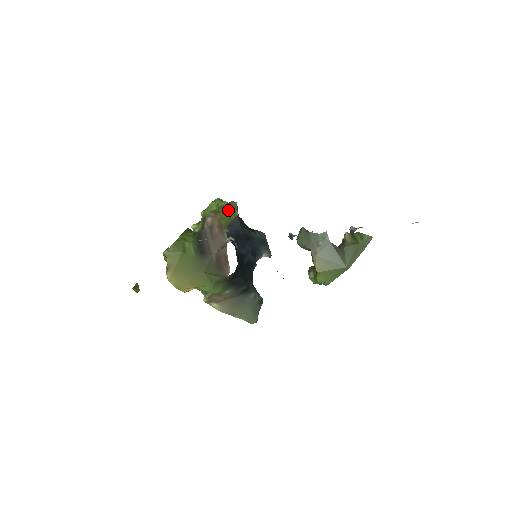
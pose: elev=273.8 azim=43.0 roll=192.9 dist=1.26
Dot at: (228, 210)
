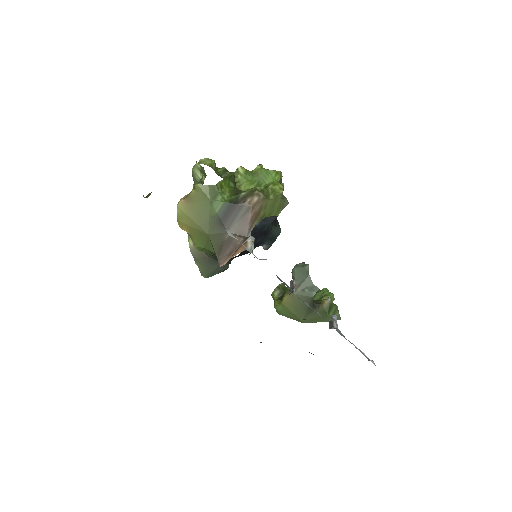
Dot at: (276, 204)
